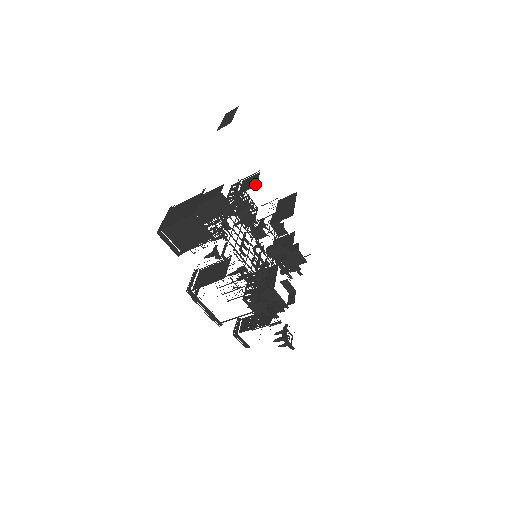
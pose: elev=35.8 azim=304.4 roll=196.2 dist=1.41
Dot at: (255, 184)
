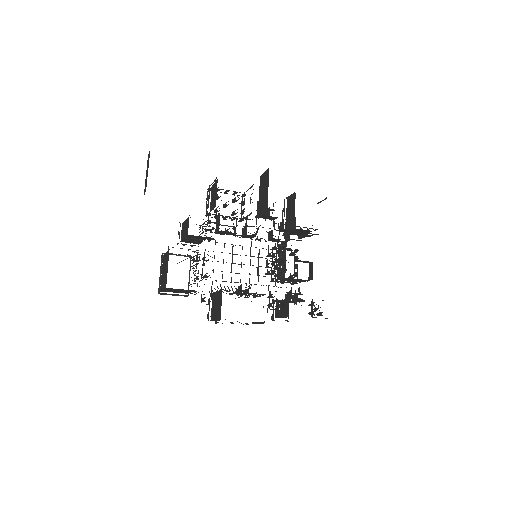
Dot at: (215, 203)
